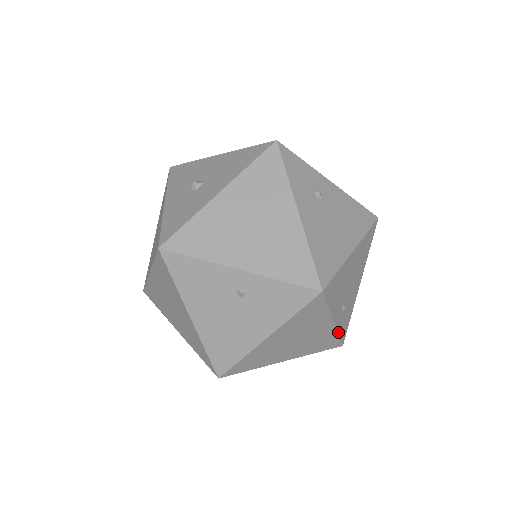
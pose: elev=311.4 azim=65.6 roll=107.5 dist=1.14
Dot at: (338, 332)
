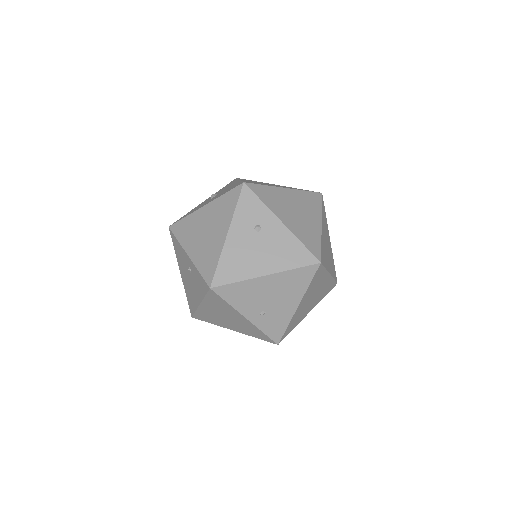
Dot at: (261, 329)
